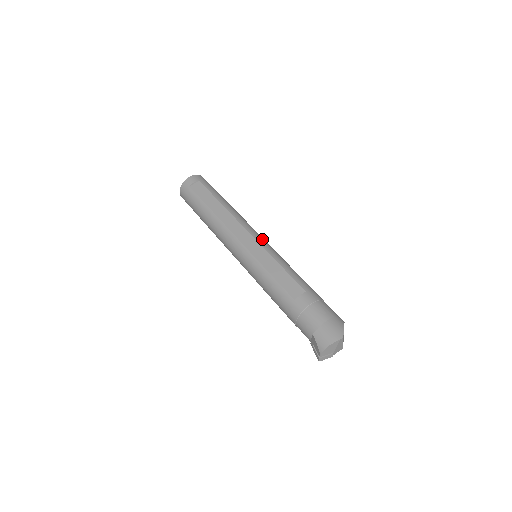
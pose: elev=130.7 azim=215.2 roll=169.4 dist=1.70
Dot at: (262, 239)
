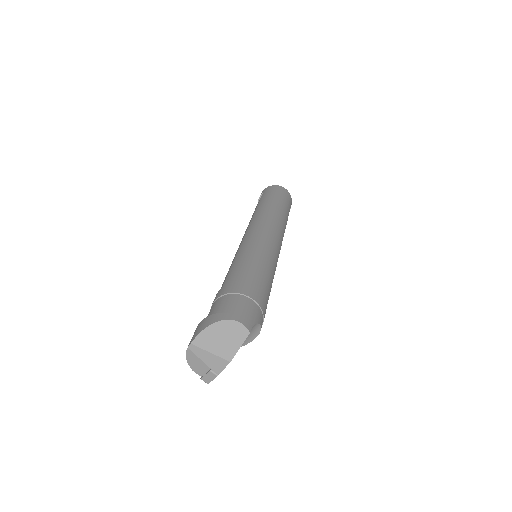
Dot at: (252, 233)
